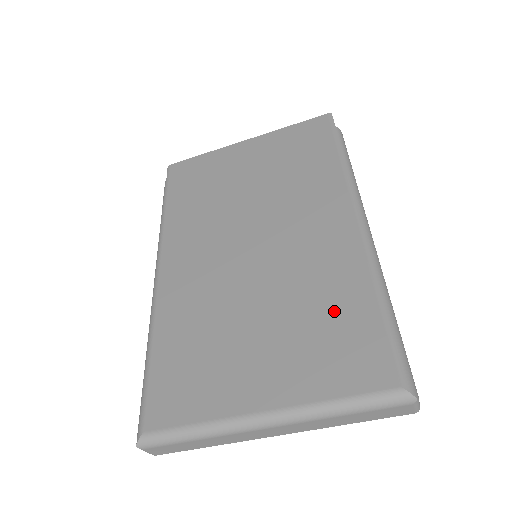
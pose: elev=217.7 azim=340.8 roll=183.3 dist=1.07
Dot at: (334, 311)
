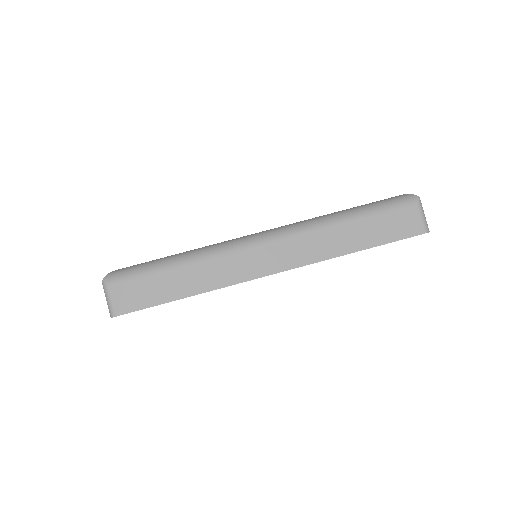
Dot at: occluded
